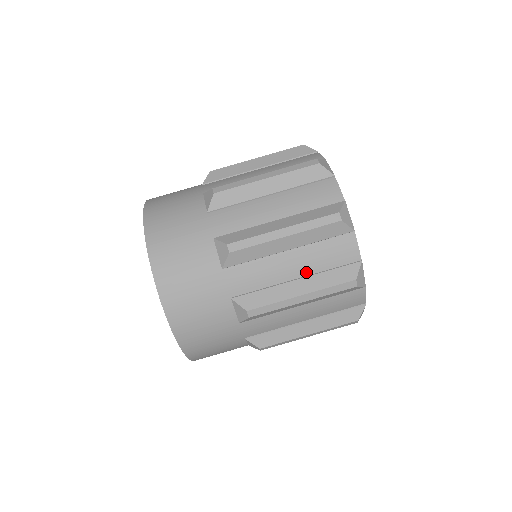
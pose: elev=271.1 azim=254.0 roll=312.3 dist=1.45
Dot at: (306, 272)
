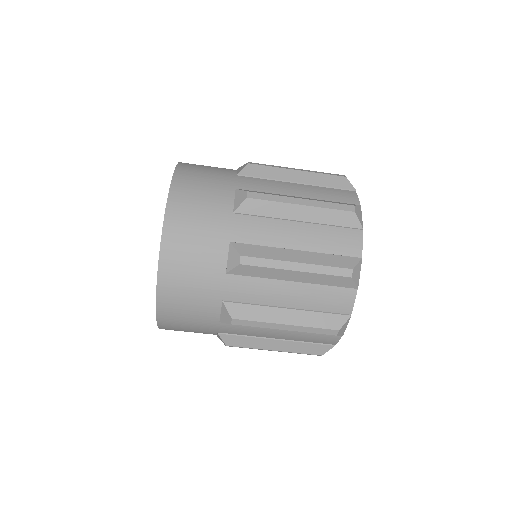
Dot at: (299, 305)
